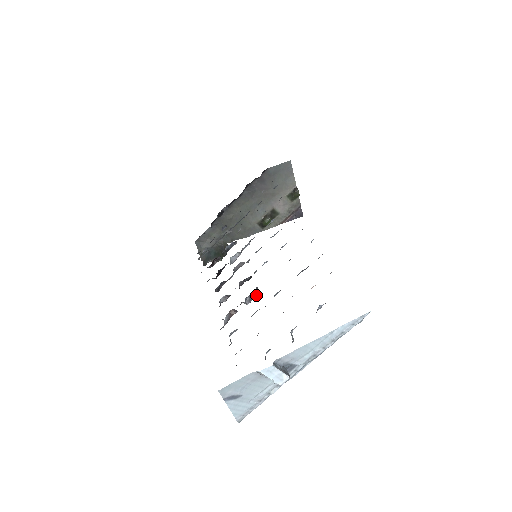
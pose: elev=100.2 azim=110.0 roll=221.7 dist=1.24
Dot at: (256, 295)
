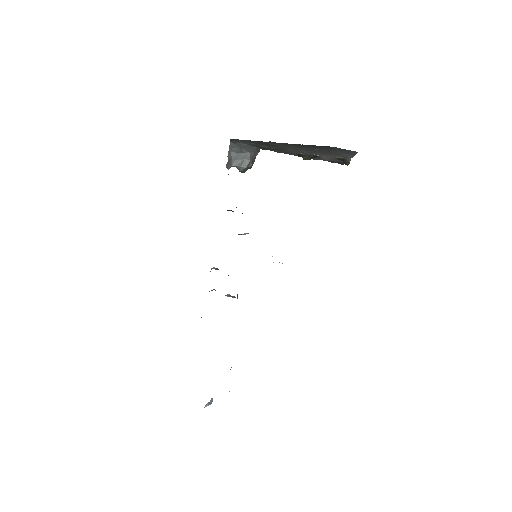
Dot at: occluded
